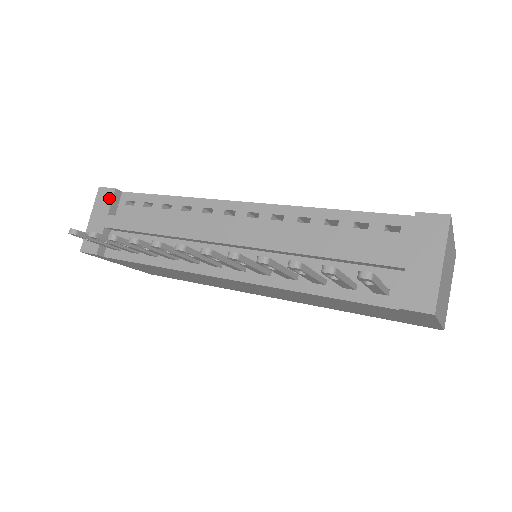
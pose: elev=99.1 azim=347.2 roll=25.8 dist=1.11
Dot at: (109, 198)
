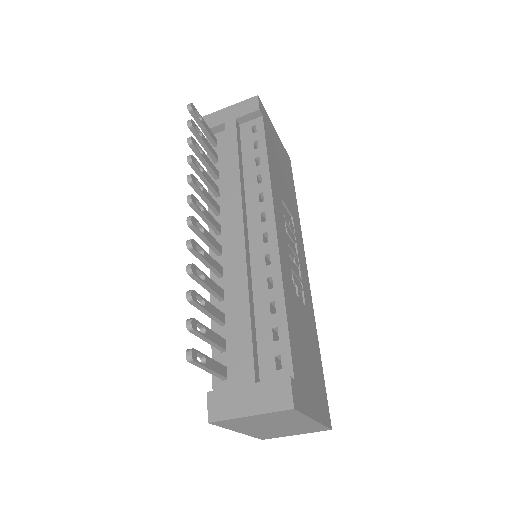
Dot at: (250, 110)
